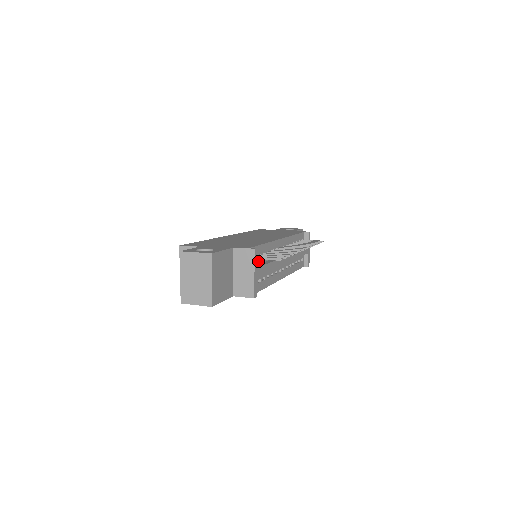
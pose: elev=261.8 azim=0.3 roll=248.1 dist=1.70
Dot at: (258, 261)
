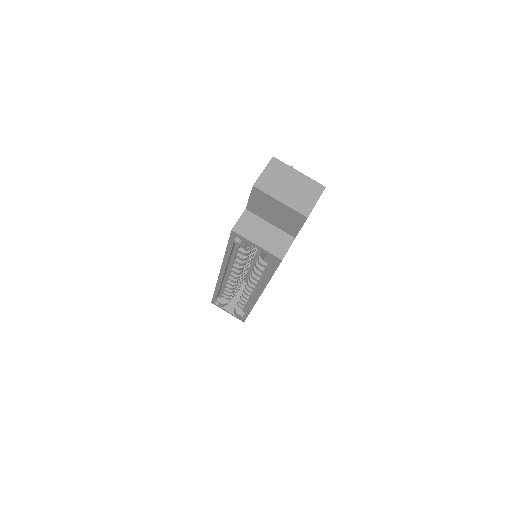
Dot at: occluded
